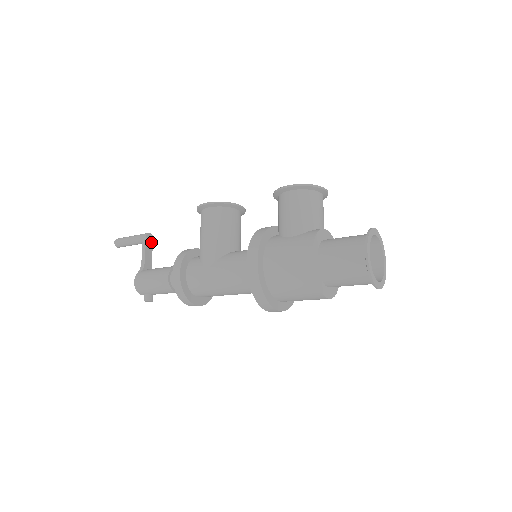
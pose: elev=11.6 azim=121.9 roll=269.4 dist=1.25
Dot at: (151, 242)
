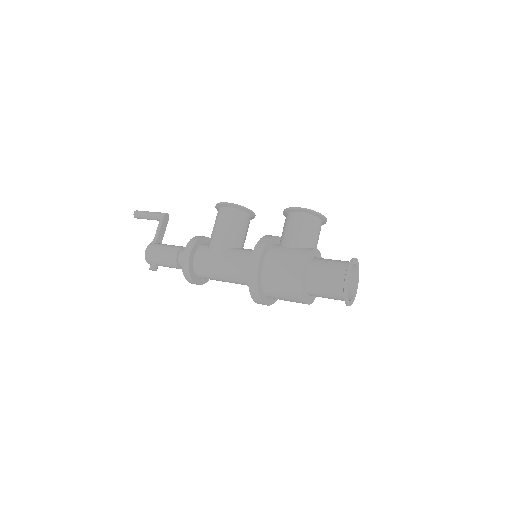
Dot at: (167, 221)
